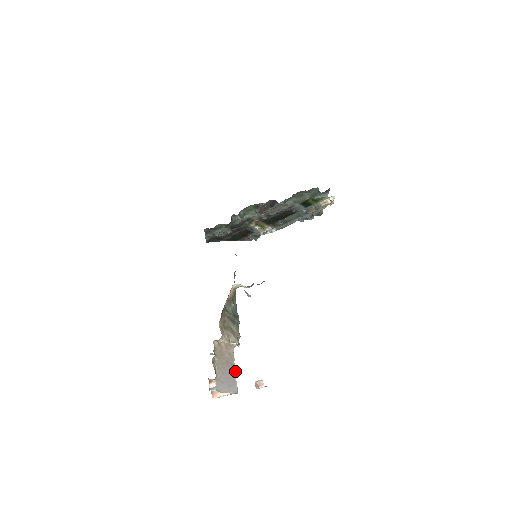
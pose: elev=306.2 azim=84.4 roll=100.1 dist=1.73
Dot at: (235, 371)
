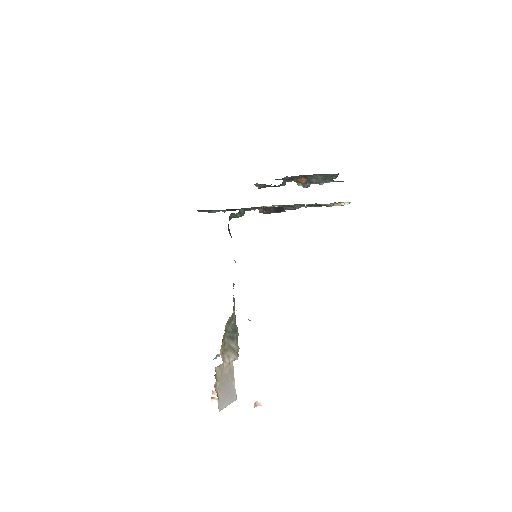
Dot at: (234, 381)
